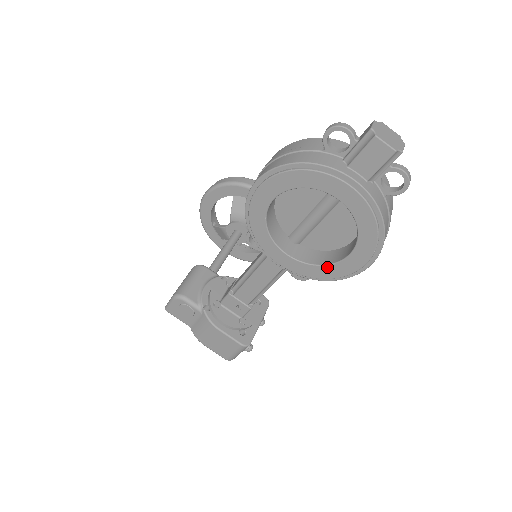
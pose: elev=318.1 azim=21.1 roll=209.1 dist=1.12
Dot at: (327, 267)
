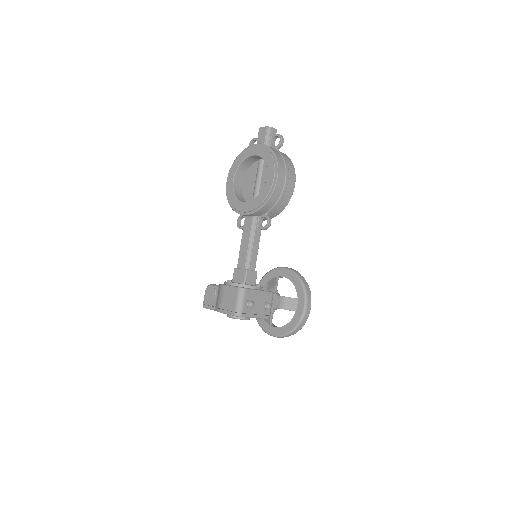
Dot at: (262, 192)
